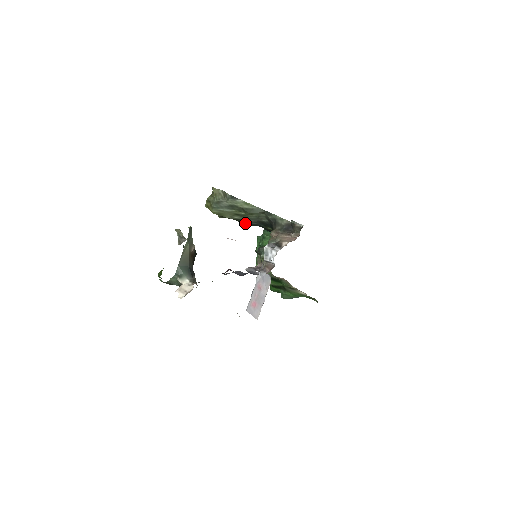
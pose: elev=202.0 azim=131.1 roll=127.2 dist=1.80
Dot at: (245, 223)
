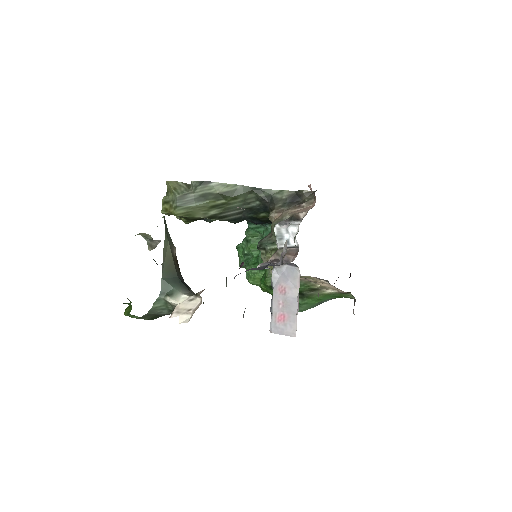
Dot at: (224, 220)
